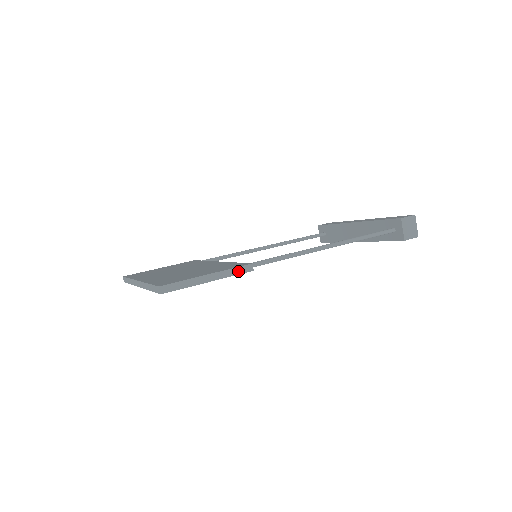
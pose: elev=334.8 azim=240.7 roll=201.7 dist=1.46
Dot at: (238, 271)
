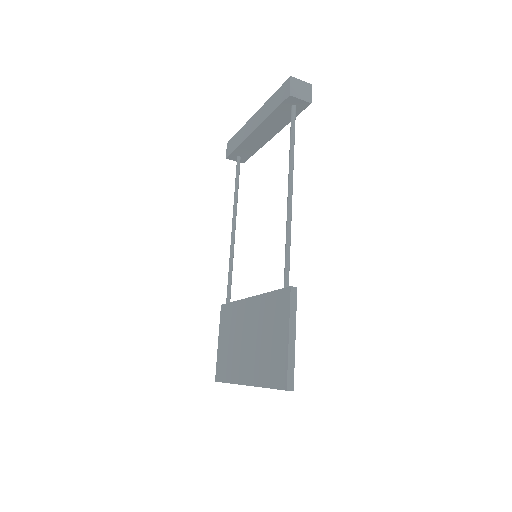
Dot at: (293, 304)
